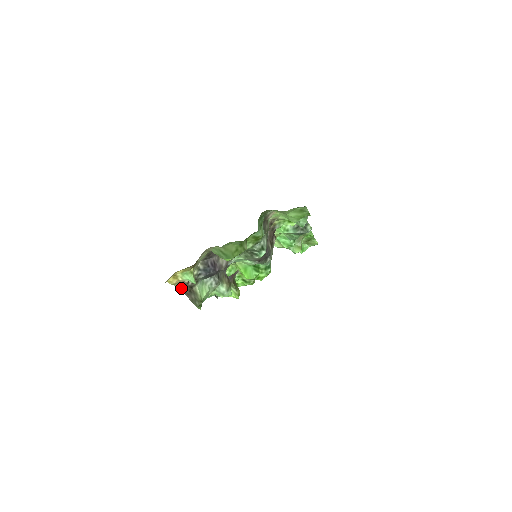
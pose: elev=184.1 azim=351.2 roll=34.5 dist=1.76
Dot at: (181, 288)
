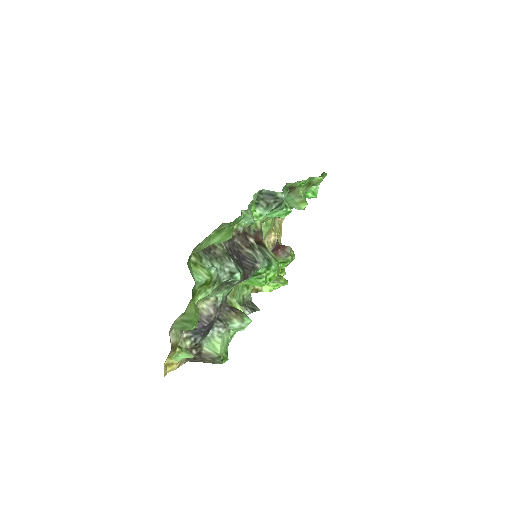
Dot at: (191, 360)
